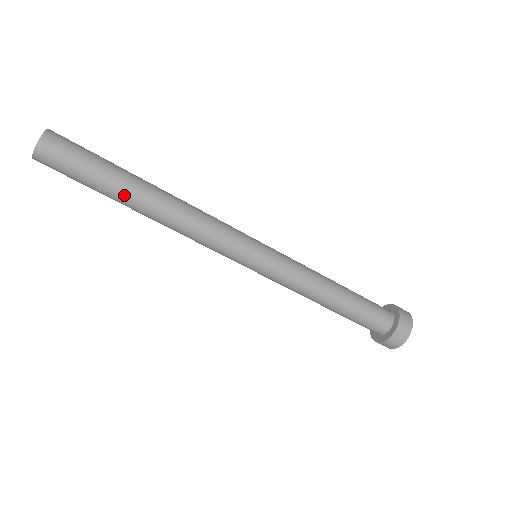
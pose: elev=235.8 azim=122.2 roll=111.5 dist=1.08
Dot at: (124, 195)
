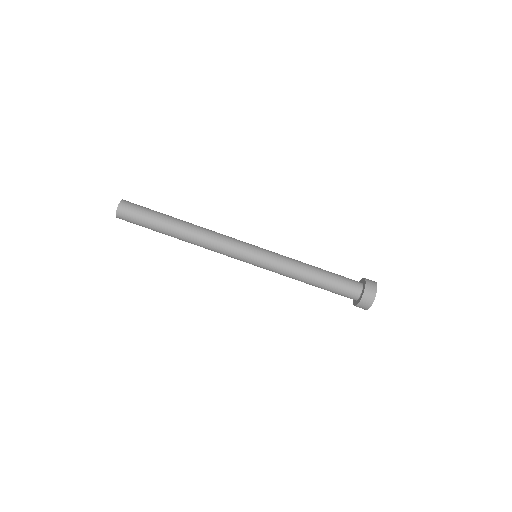
Dot at: (168, 227)
